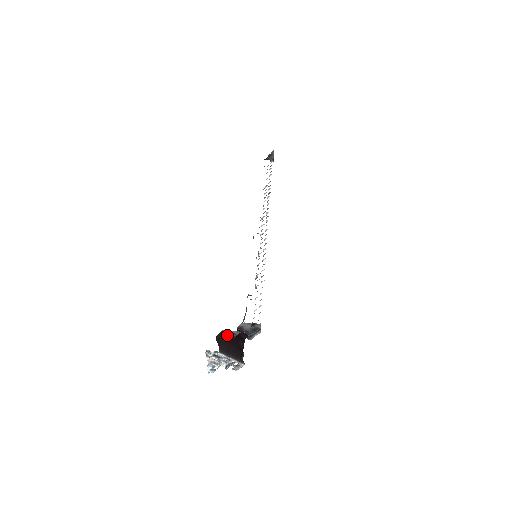
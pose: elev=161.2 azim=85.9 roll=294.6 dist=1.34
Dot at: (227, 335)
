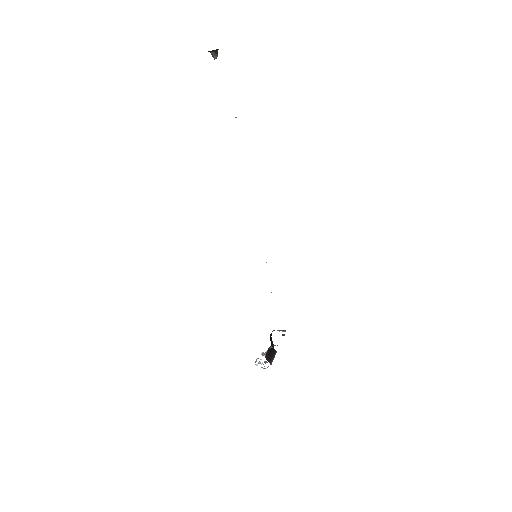
Dot at: (269, 349)
